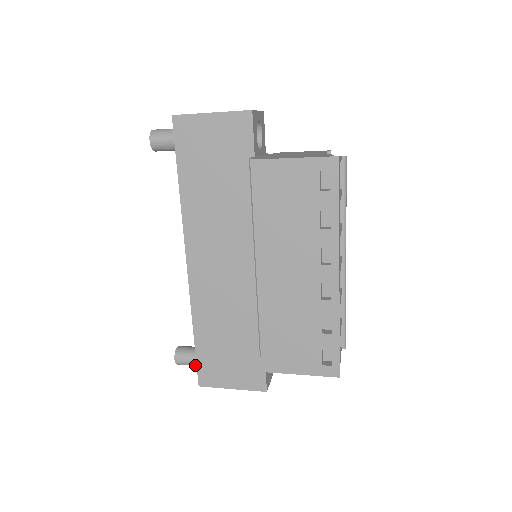
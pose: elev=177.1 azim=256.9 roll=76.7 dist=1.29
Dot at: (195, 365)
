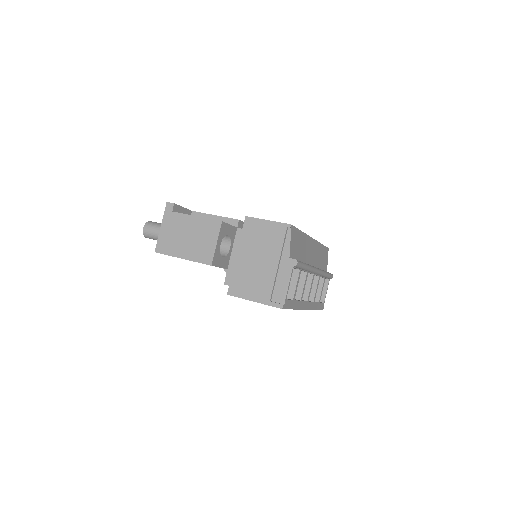
Dot at: occluded
